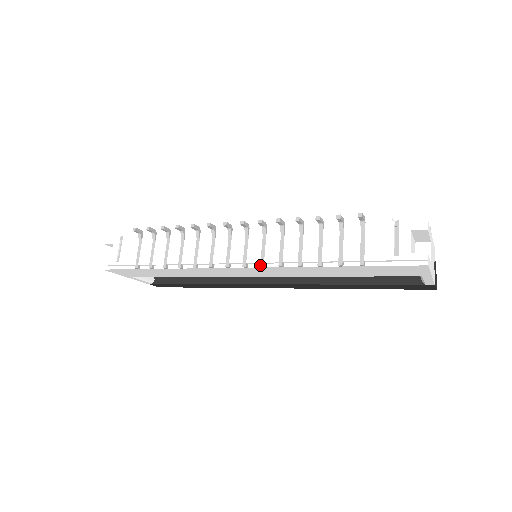
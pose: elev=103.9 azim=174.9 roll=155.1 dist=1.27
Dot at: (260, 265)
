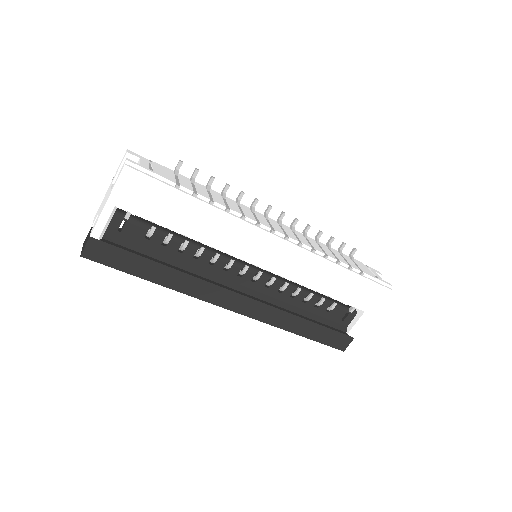
Dot at: (300, 242)
